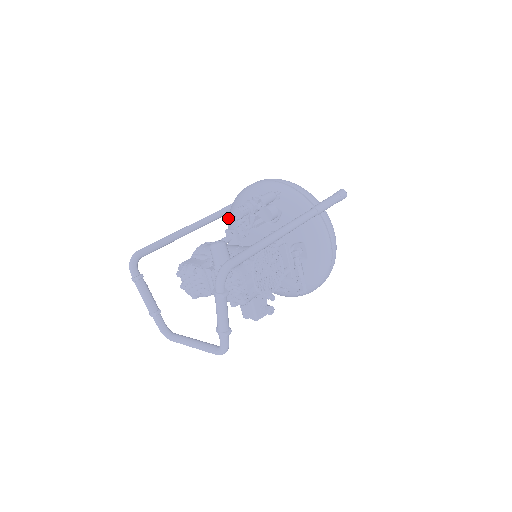
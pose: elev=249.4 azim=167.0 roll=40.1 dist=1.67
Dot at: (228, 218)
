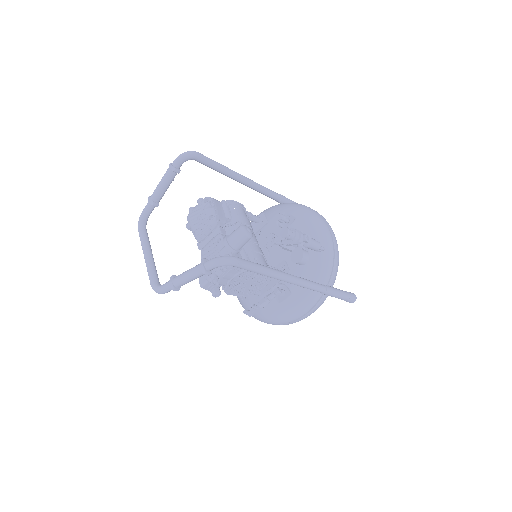
Dot at: (275, 206)
